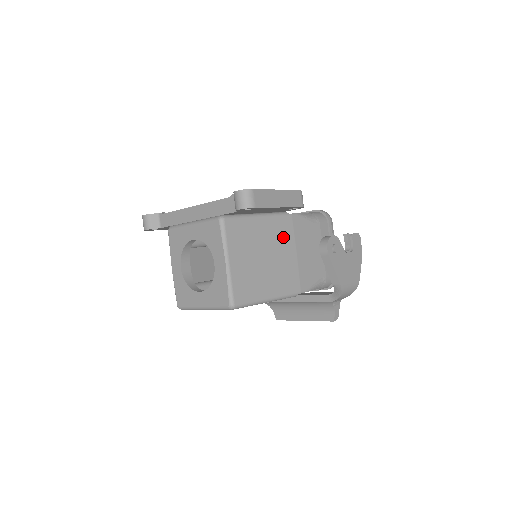
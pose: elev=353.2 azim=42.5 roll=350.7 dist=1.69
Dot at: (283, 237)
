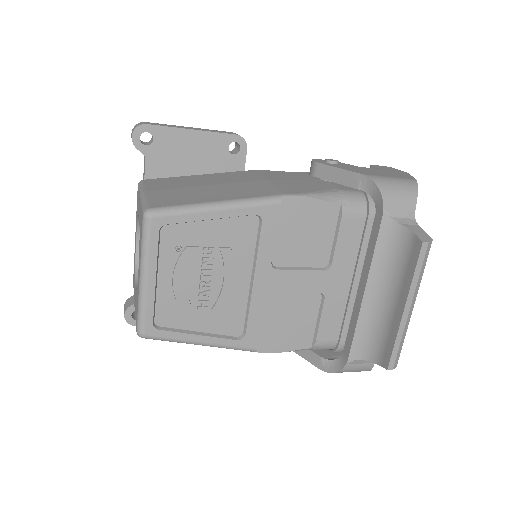
Dot at: (239, 177)
